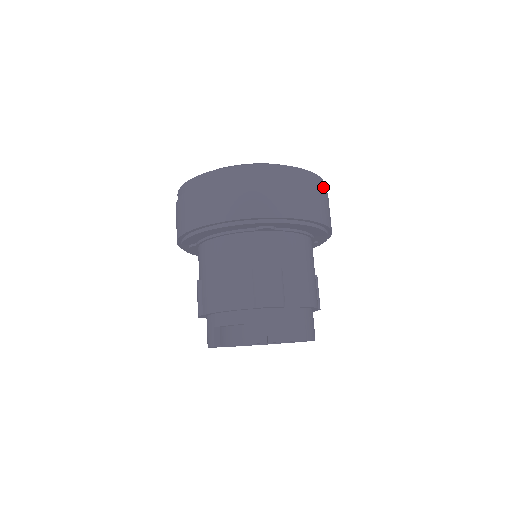
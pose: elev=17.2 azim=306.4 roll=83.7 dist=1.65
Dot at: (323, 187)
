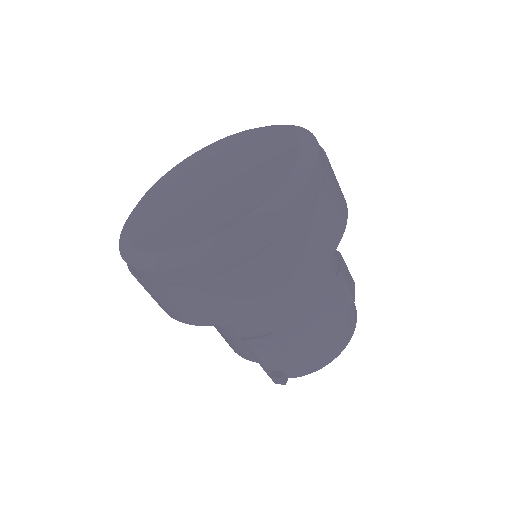
Dot at: (298, 210)
